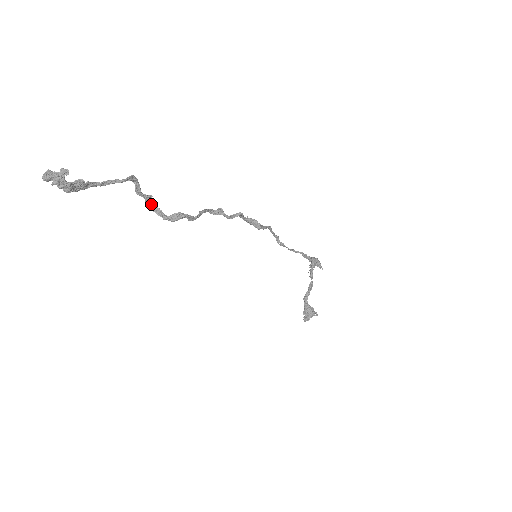
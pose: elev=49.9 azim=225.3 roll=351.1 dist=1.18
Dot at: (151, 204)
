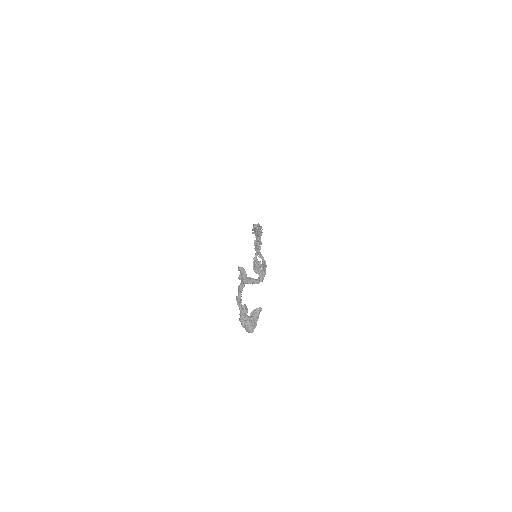
Dot at: occluded
